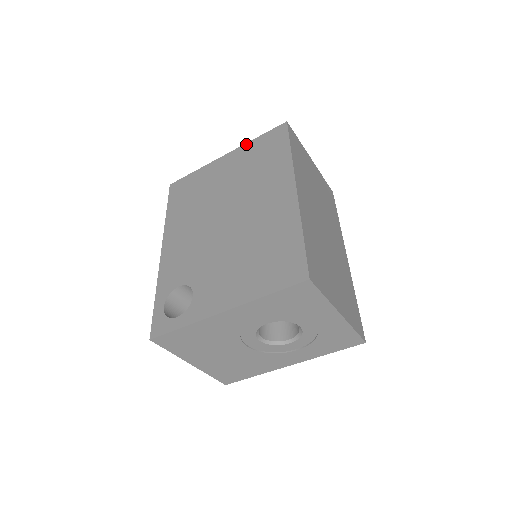
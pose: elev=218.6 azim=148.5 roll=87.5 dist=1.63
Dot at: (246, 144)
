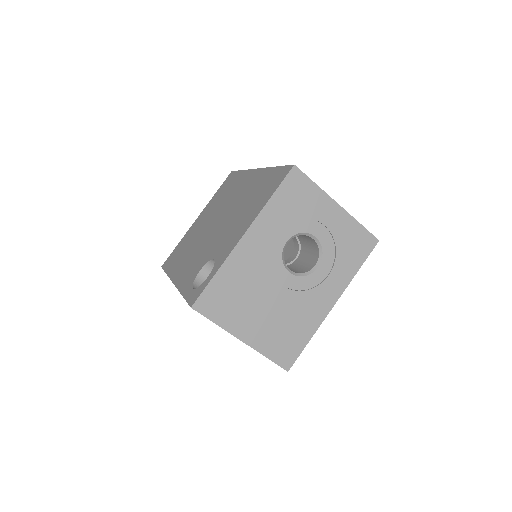
Dot at: (209, 201)
